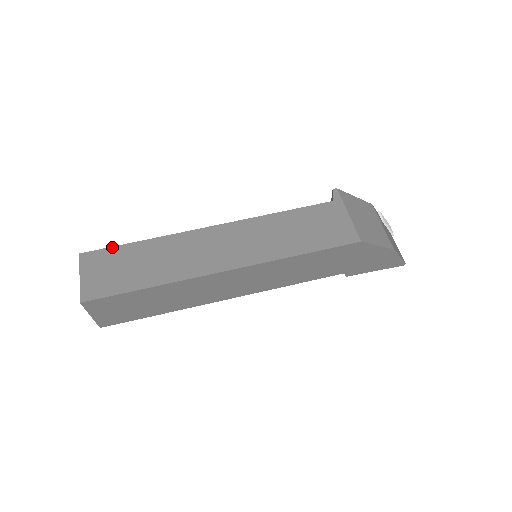
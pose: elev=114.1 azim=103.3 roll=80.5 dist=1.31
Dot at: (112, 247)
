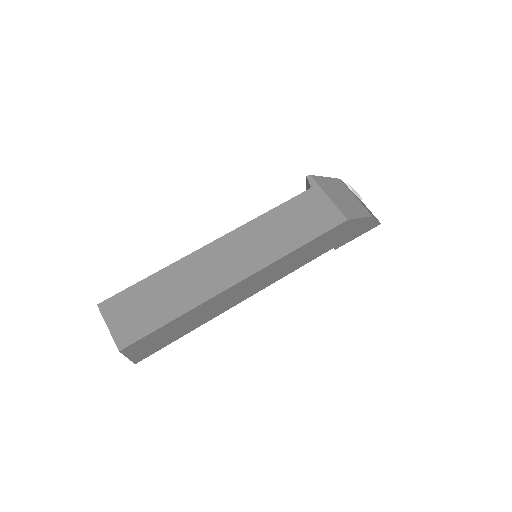
Dot at: (126, 289)
